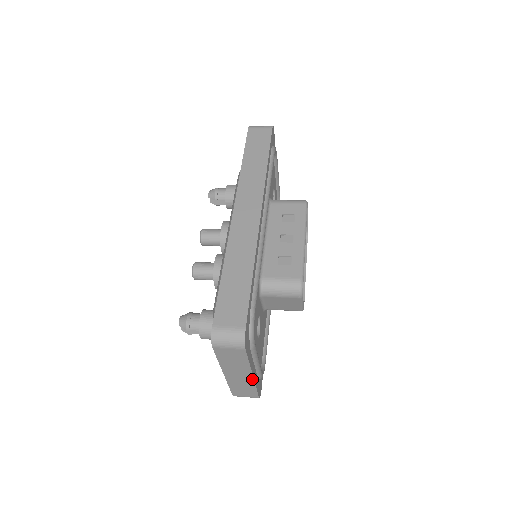
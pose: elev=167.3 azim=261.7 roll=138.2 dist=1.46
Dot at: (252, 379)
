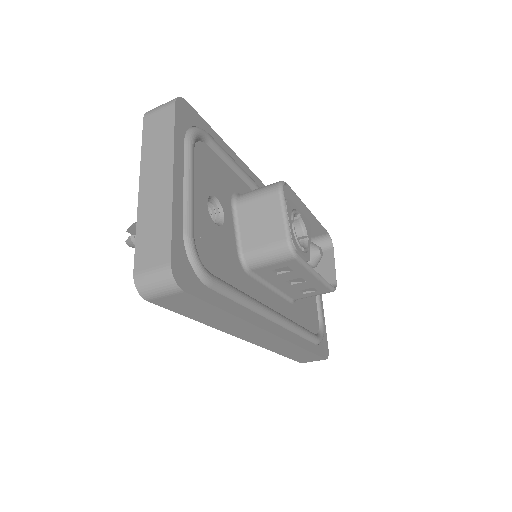
Dot at: (171, 187)
